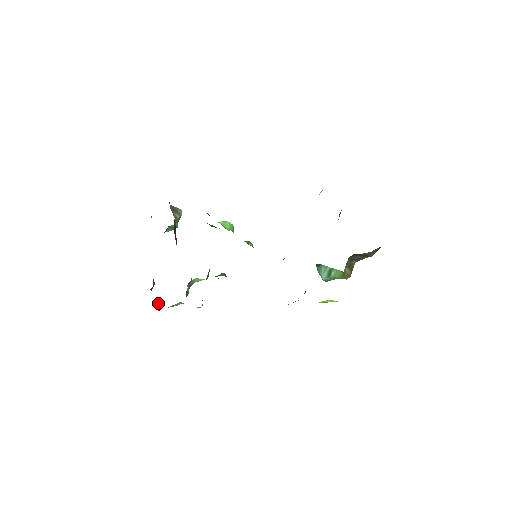
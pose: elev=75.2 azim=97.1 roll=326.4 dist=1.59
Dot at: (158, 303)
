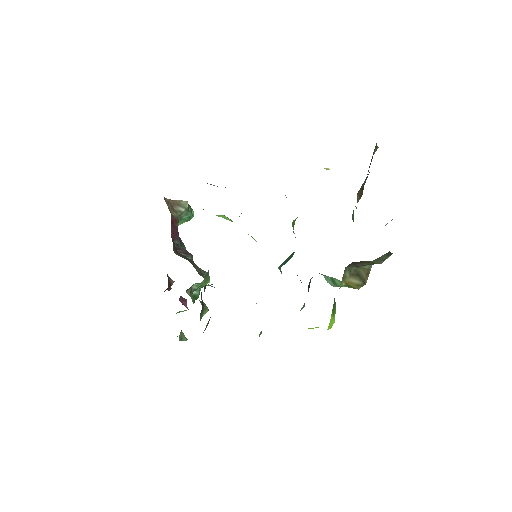
Dot at: (184, 300)
